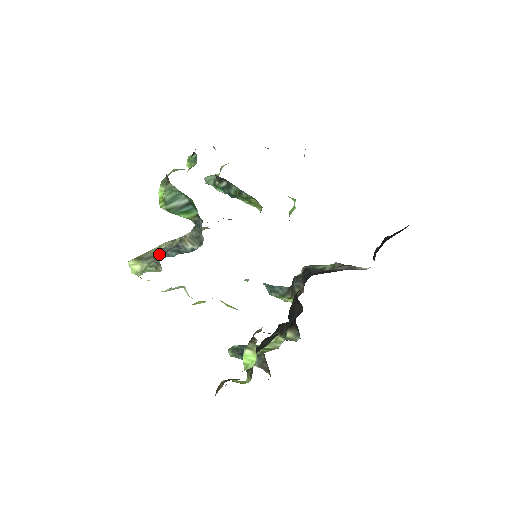
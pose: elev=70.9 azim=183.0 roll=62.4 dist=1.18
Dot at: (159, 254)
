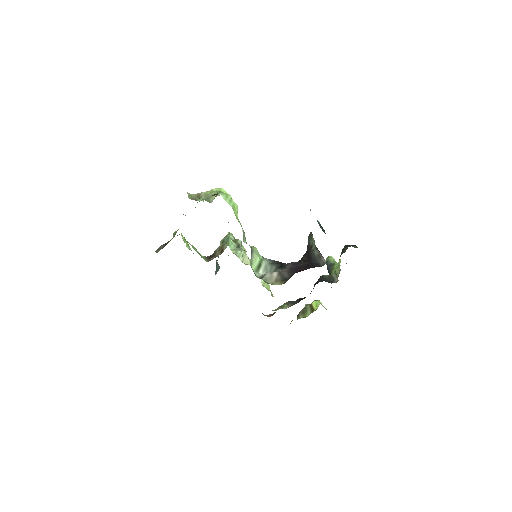
Dot at: occluded
